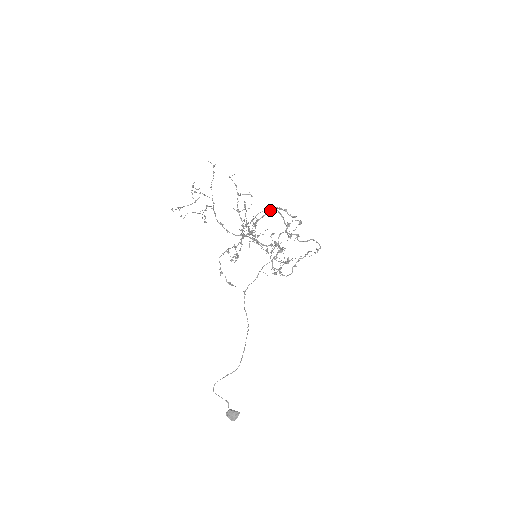
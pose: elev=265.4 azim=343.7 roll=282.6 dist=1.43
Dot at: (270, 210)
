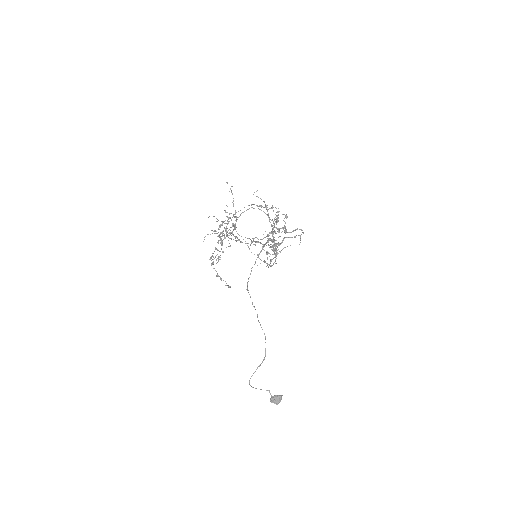
Dot at: (248, 209)
